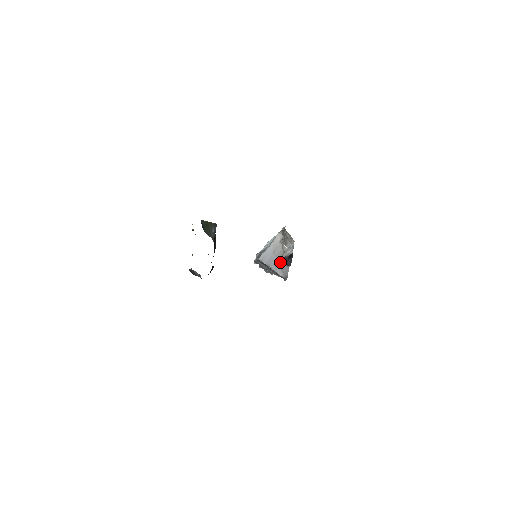
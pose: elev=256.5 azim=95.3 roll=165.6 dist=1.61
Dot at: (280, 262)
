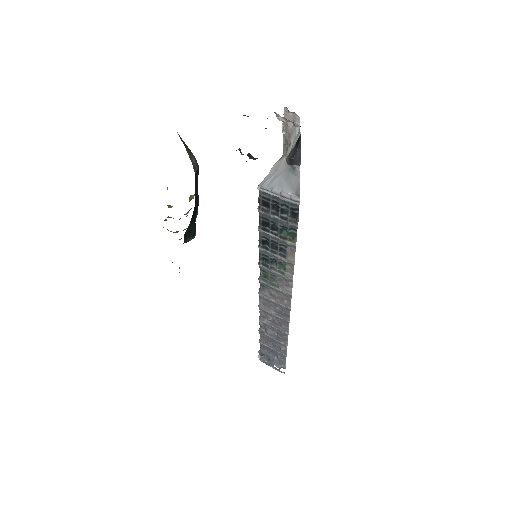
Dot at: (286, 176)
